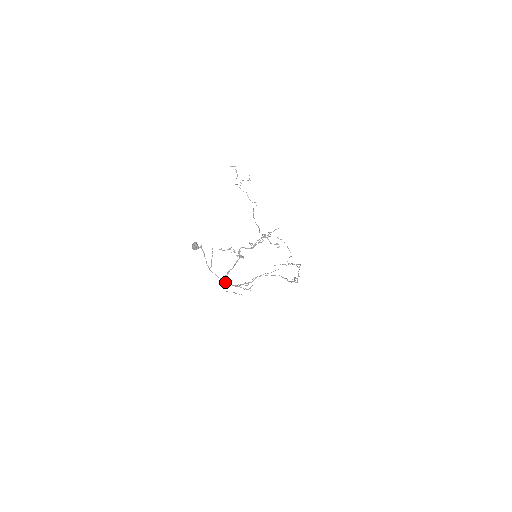
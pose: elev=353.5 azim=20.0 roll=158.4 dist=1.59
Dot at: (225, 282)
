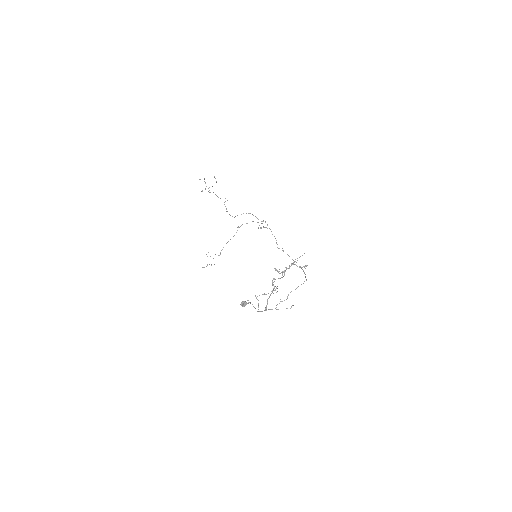
Dot at: occluded
